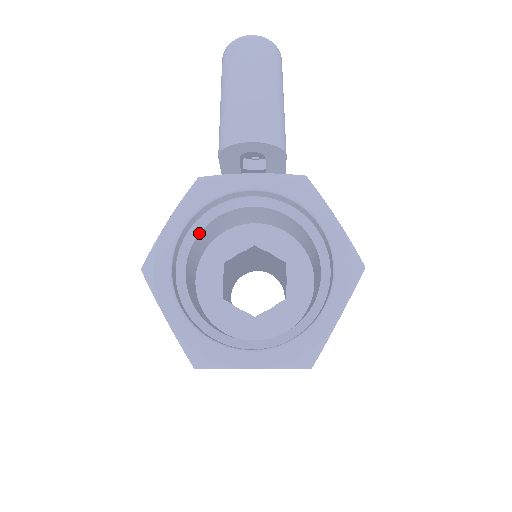
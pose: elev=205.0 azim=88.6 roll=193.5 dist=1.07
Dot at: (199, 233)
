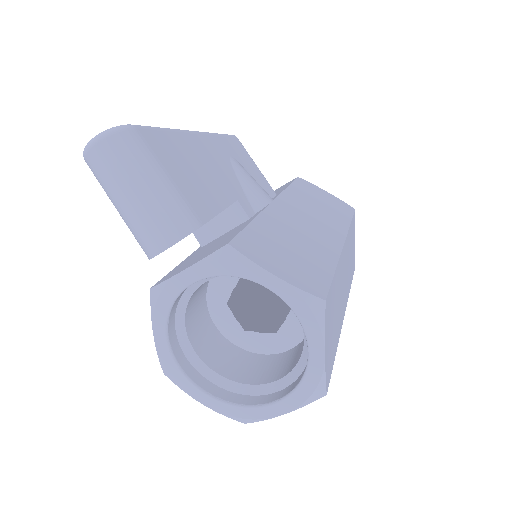
Dot at: (185, 321)
